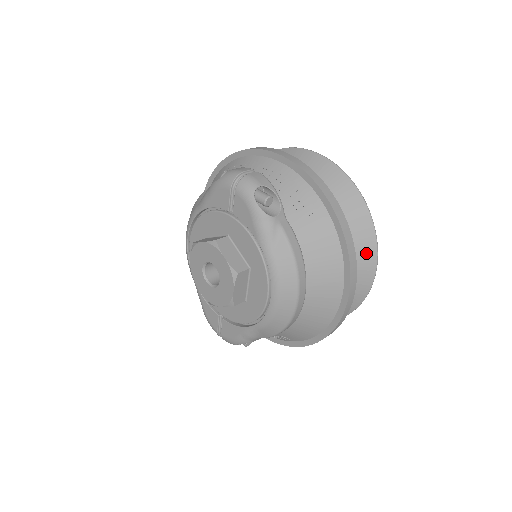
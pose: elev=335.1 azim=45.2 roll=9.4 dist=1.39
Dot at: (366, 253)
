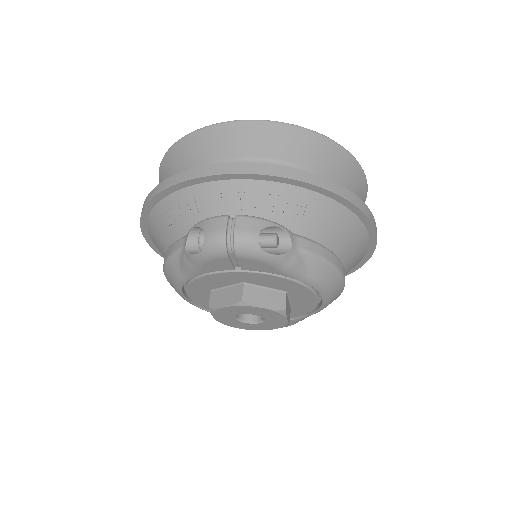
Dot at: (355, 181)
